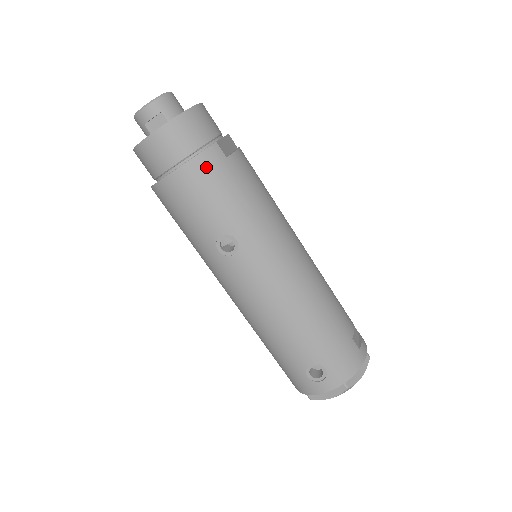
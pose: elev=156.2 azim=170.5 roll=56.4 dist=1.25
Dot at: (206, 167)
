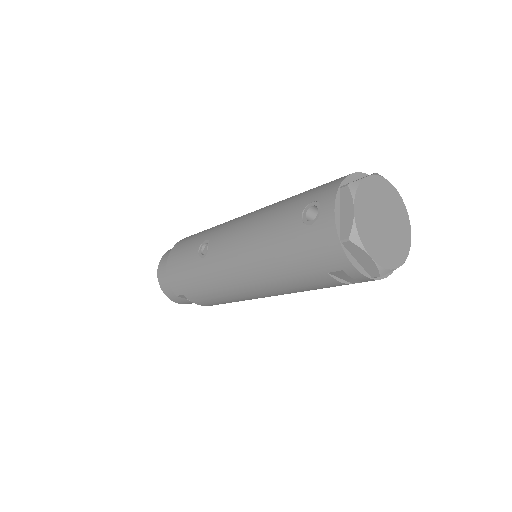
Dot at: (181, 243)
